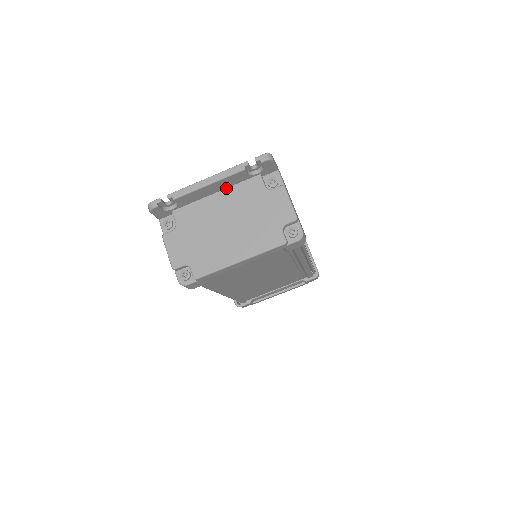
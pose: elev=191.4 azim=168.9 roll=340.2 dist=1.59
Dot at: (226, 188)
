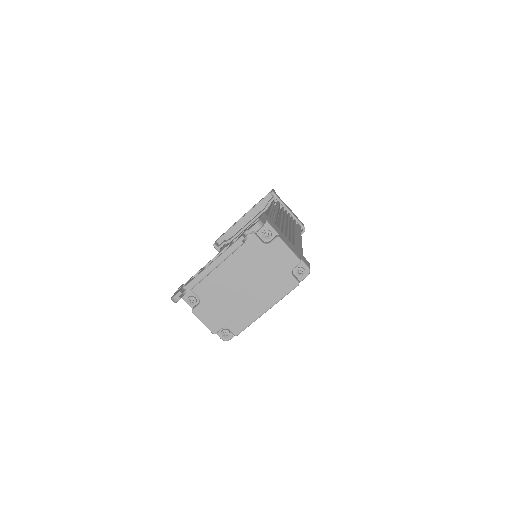
Dot at: occluded
